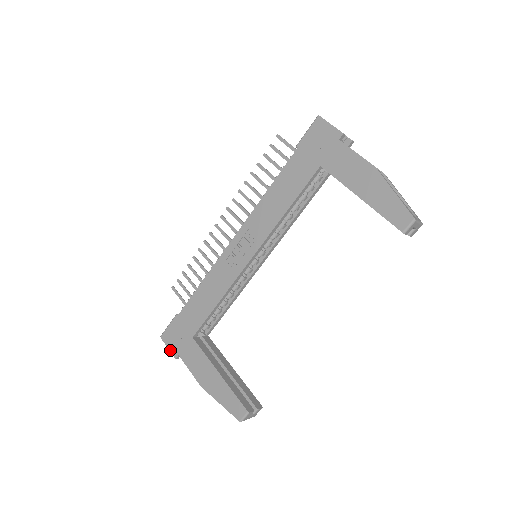
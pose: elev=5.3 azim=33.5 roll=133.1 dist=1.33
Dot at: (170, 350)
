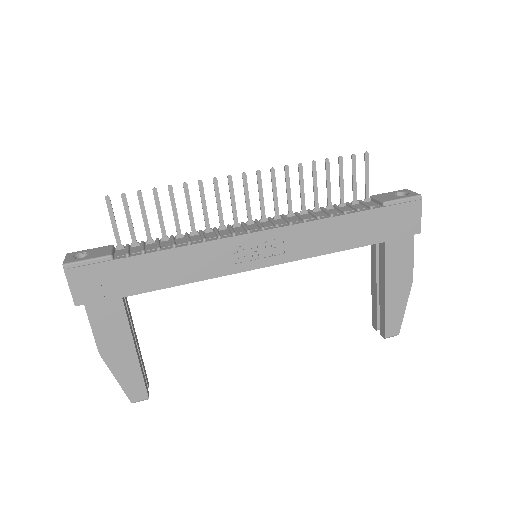
Dot at: (72, 292)
